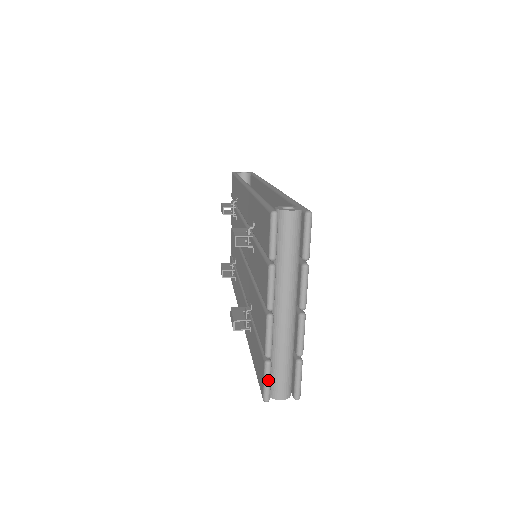
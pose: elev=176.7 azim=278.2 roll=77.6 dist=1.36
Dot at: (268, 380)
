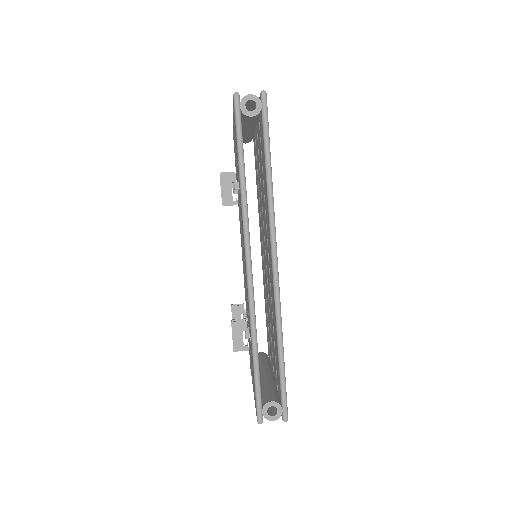
Dot at: occluded
